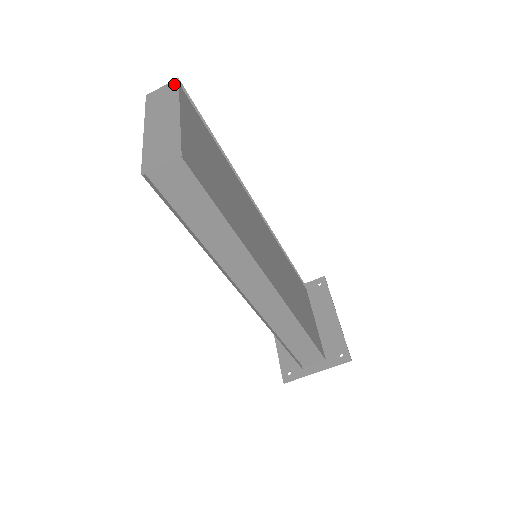
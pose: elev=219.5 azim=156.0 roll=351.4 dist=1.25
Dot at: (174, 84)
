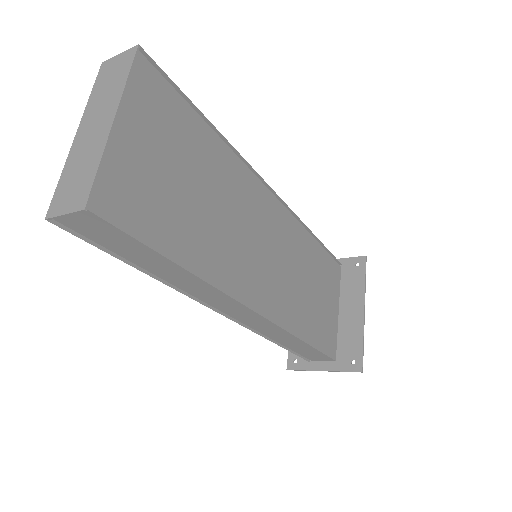
Dot at: (130, 56)
